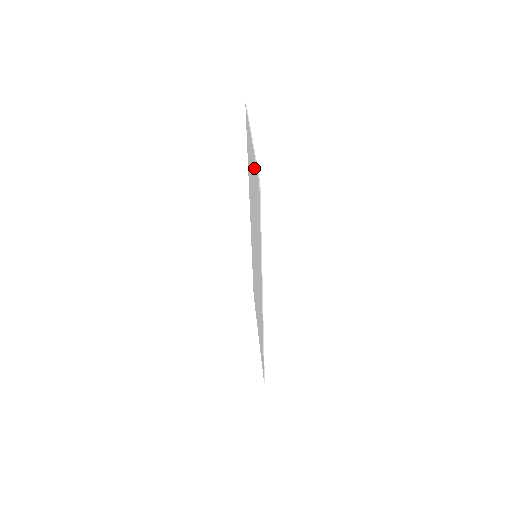
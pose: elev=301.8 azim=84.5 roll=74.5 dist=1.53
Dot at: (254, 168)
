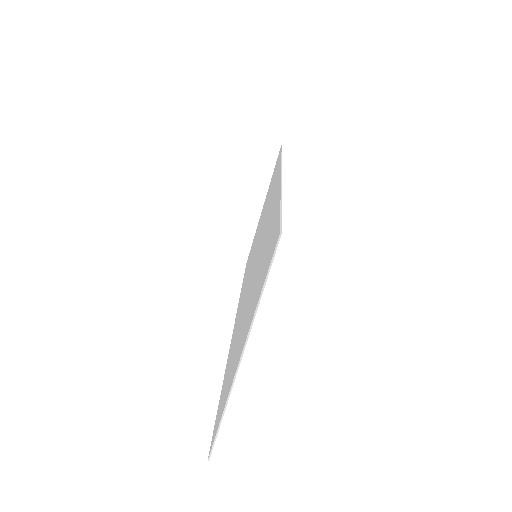
Dot at: (230, 380)
